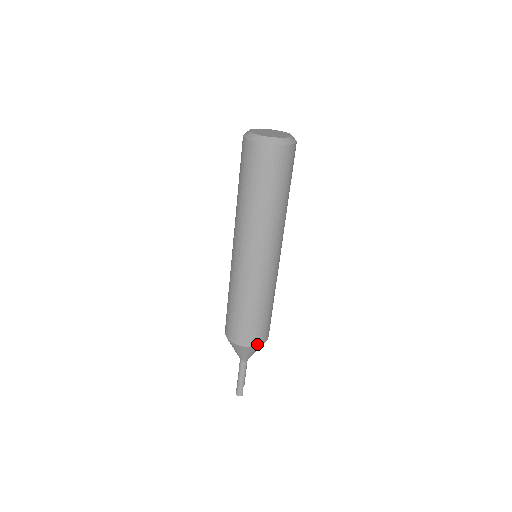
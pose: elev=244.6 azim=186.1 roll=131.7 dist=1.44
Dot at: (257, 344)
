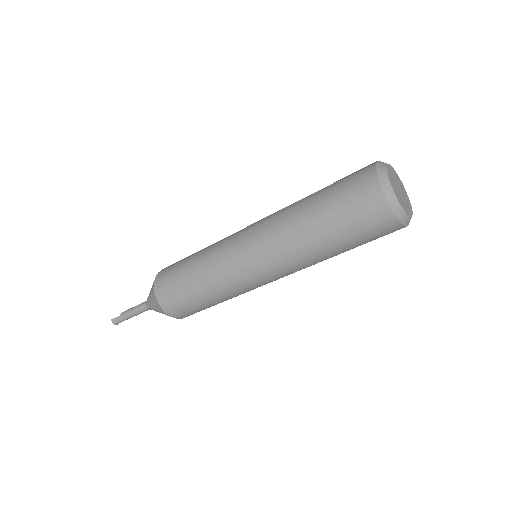
Dot at: occluded
